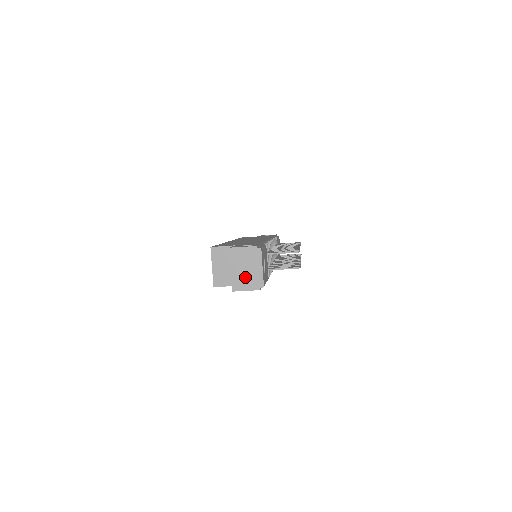
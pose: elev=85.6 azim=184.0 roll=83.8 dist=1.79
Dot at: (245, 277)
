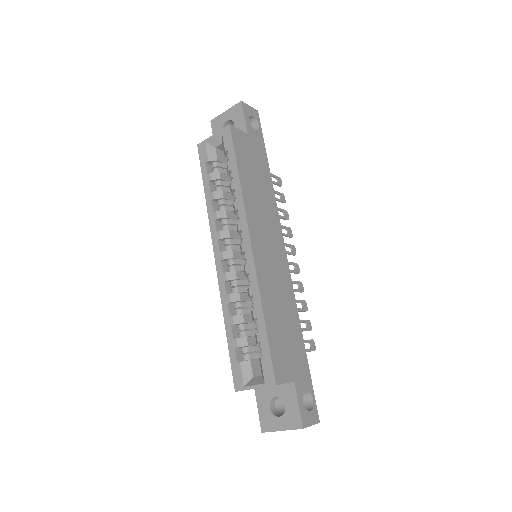
Dot at: occluded
